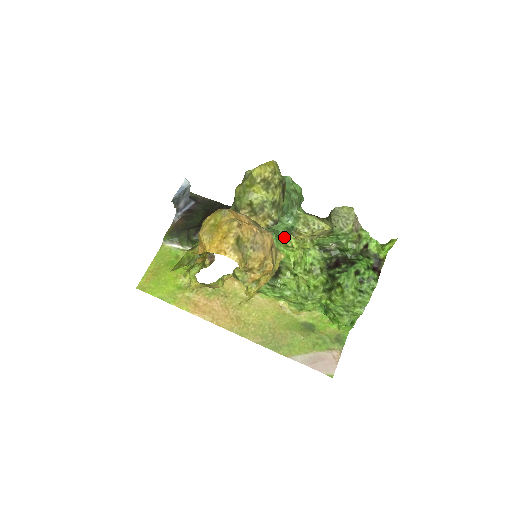
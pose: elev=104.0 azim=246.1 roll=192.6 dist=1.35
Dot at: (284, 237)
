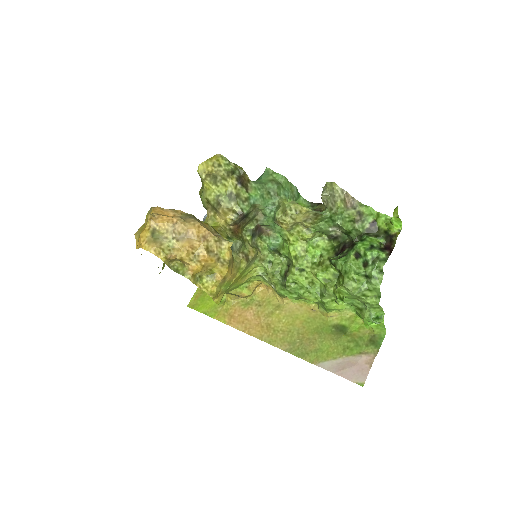
Dot at: (278, 231)
